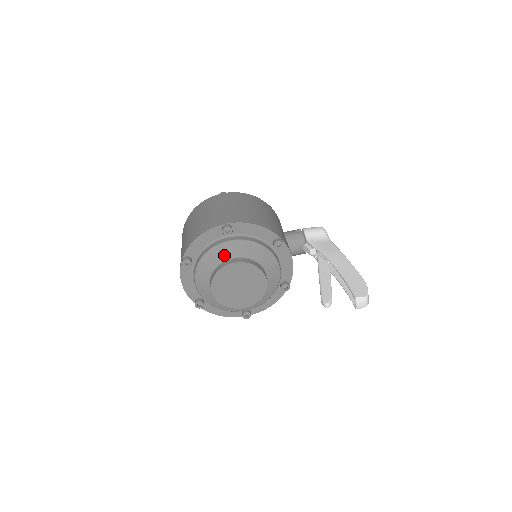
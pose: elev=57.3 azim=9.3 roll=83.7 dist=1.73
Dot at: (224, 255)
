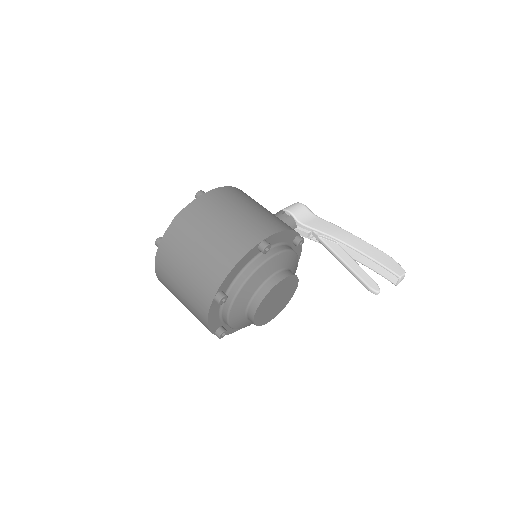
Dot at: (264, 276)
